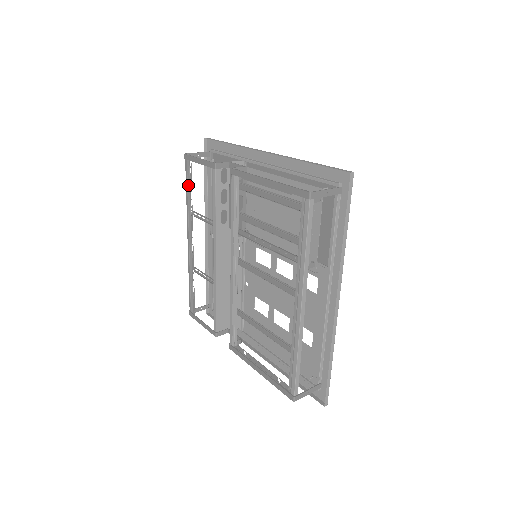
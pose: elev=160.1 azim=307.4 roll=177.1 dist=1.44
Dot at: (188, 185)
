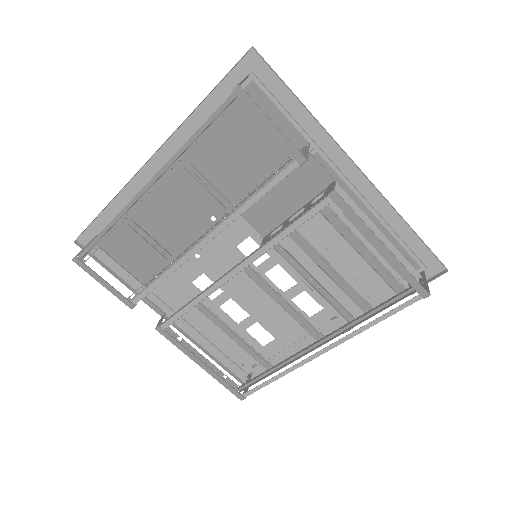
Dot at: (207, 126)
